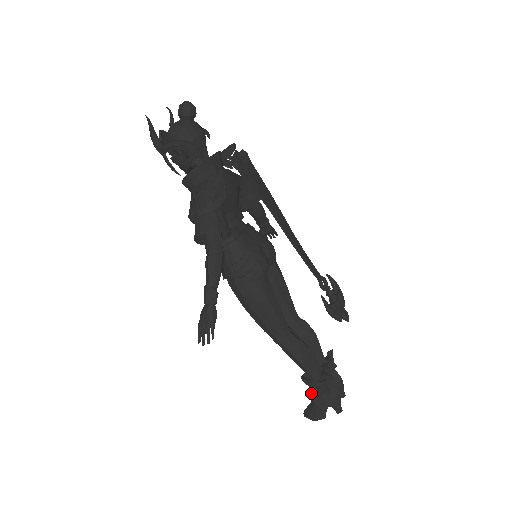
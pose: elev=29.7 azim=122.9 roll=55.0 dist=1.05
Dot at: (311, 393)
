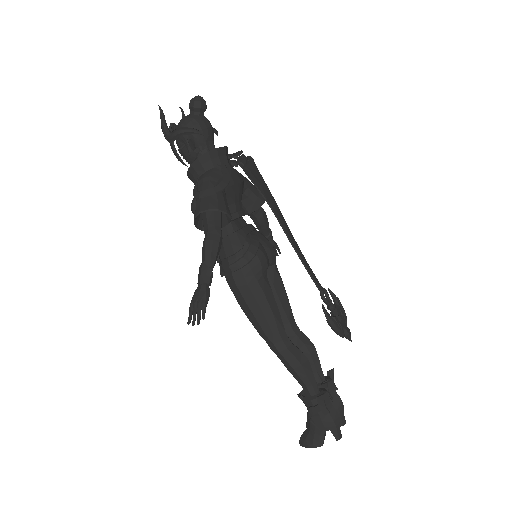
Dot at: (308, 413)
